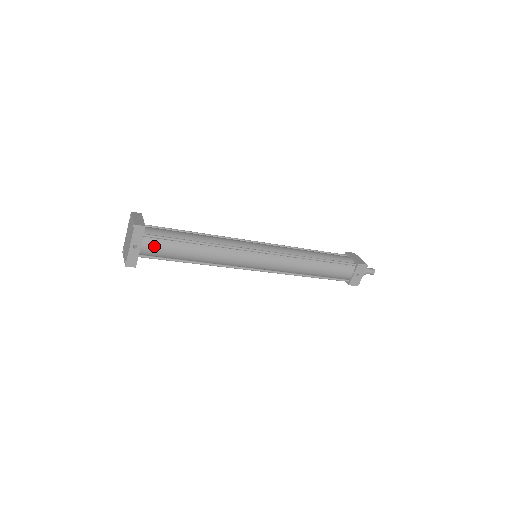
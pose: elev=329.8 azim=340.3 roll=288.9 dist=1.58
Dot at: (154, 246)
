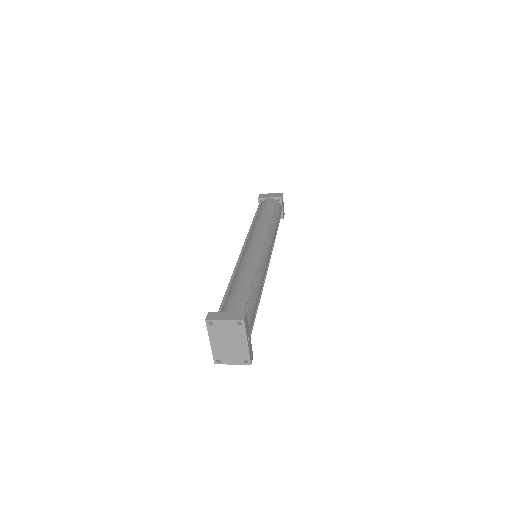
Dot at: (250, 323)
